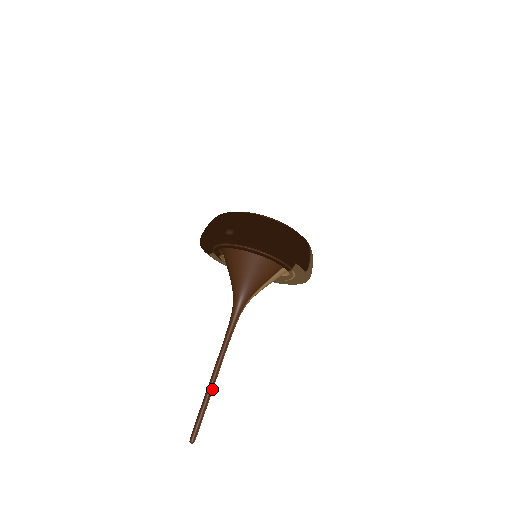
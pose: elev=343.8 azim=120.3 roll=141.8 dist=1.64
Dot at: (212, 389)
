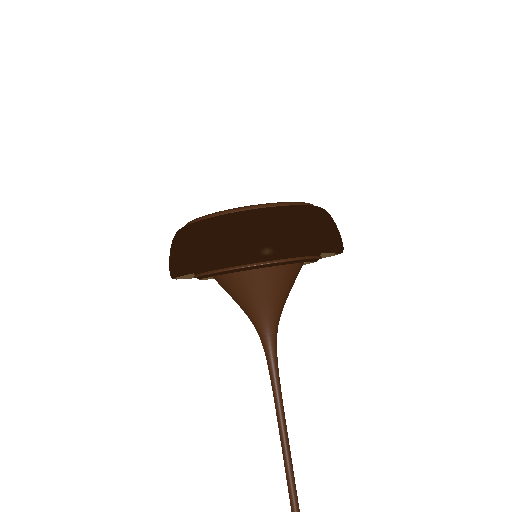
Dot at: (291, 458)
